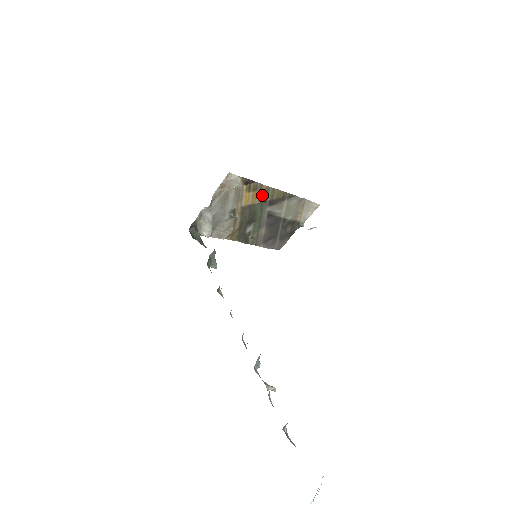
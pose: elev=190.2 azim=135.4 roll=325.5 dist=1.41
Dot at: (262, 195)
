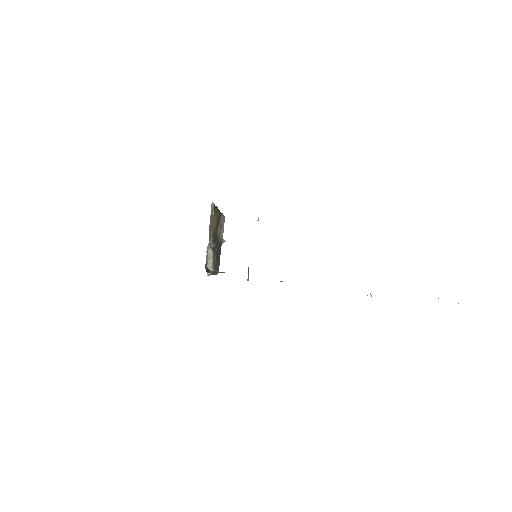
Dot at: (216, 219)
